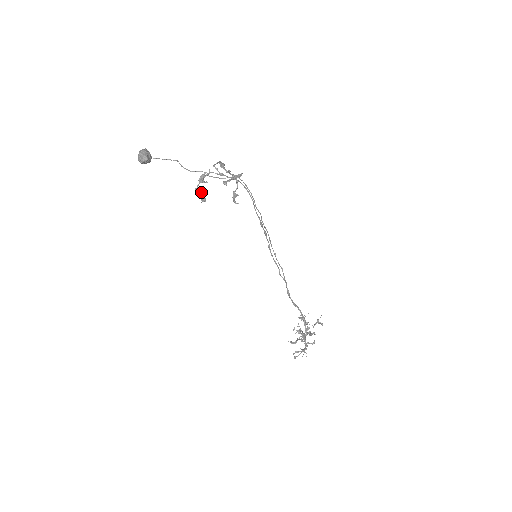
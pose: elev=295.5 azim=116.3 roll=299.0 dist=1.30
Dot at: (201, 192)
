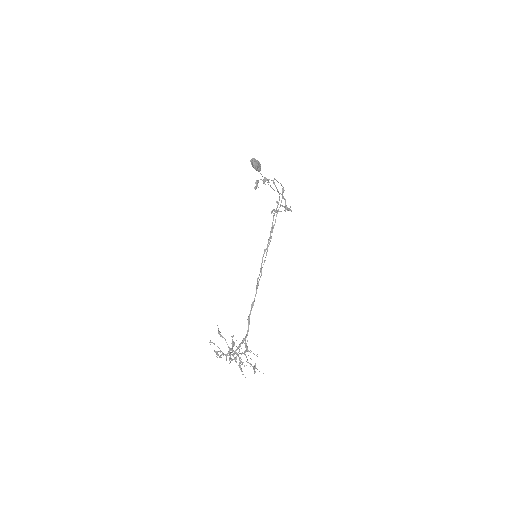
Dot at: occluded
